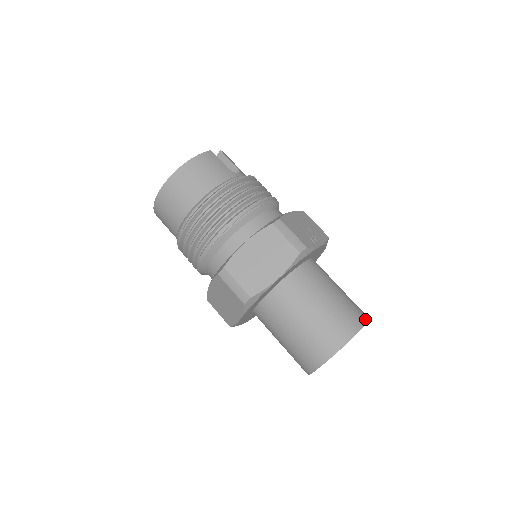
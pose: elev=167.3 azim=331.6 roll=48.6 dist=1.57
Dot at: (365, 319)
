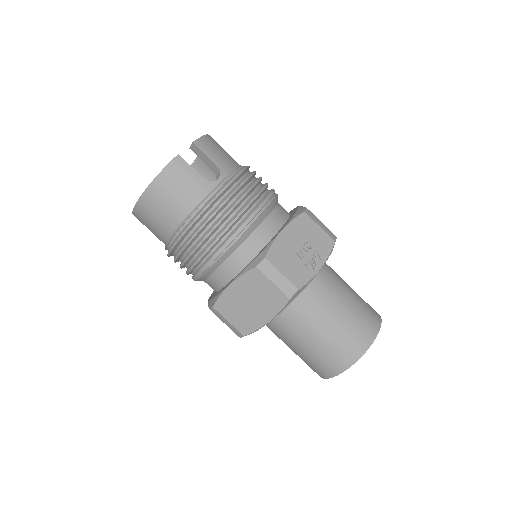
Dot at: (372, 336)
